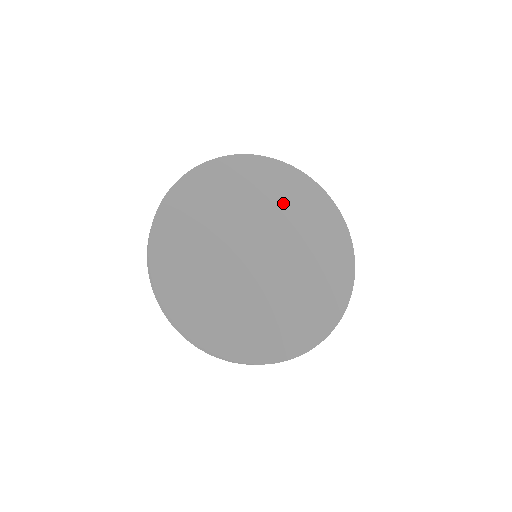
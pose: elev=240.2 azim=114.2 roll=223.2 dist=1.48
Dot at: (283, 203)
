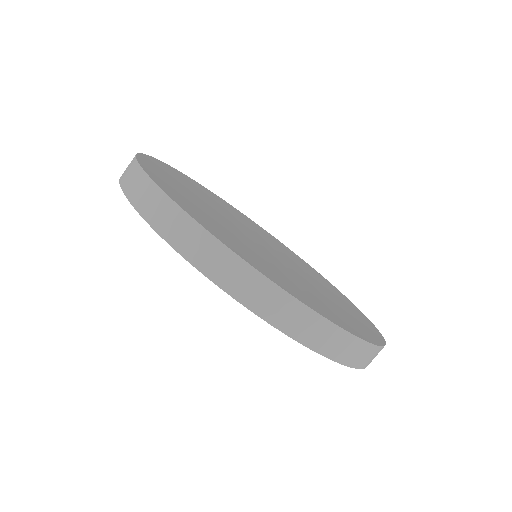
Dot at: (296, 261)
